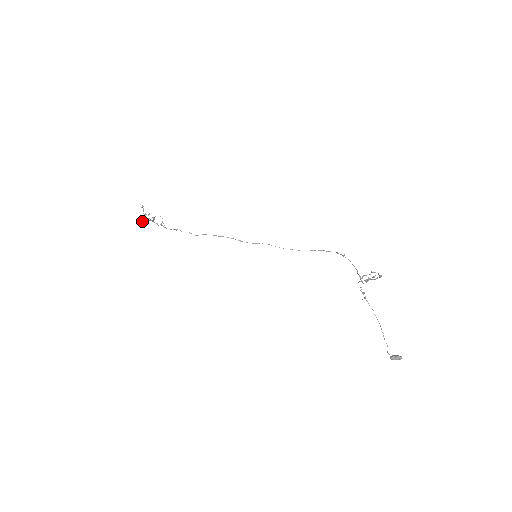
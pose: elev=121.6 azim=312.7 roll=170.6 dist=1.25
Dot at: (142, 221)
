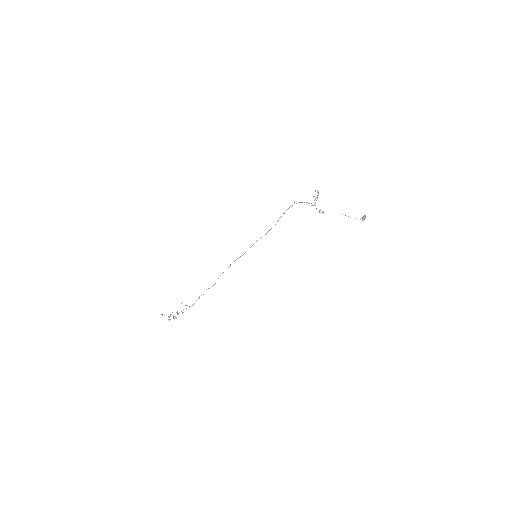
Dot at: (174, 318)
